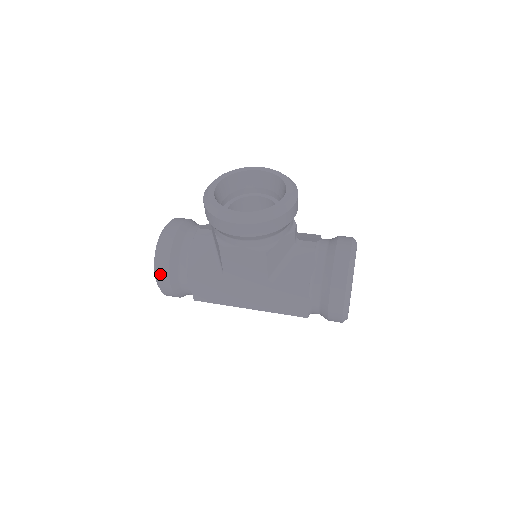
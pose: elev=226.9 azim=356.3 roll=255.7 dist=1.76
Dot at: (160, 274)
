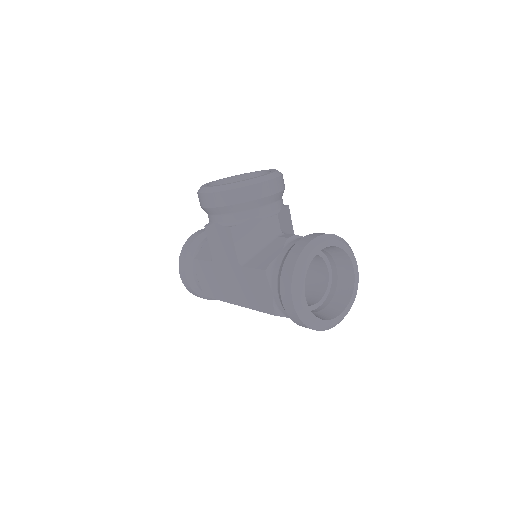
Dot at: (180, 264)
